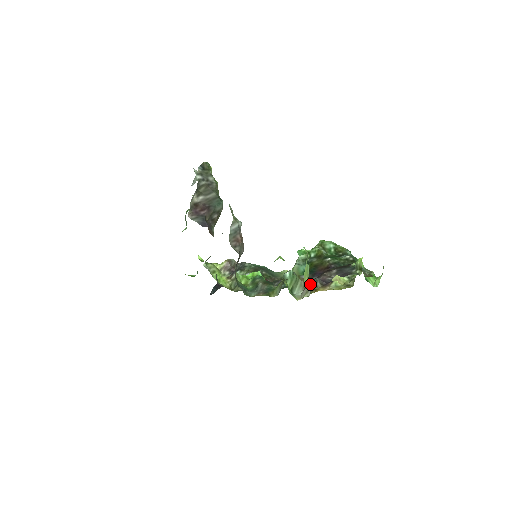
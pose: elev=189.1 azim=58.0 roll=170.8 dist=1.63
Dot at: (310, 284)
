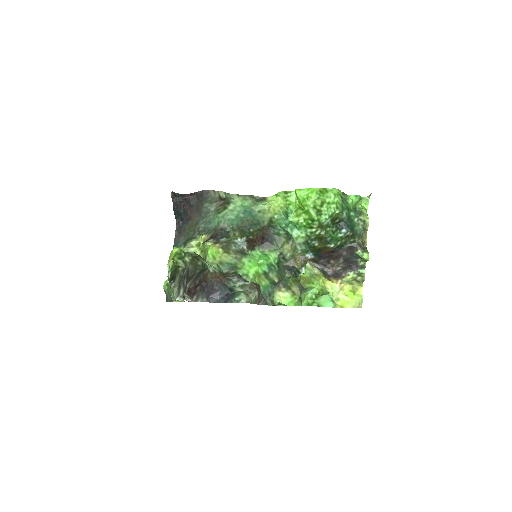
Dot at: (321, 271)
